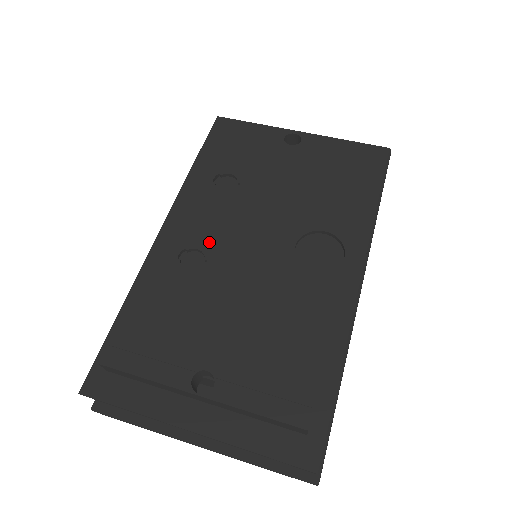
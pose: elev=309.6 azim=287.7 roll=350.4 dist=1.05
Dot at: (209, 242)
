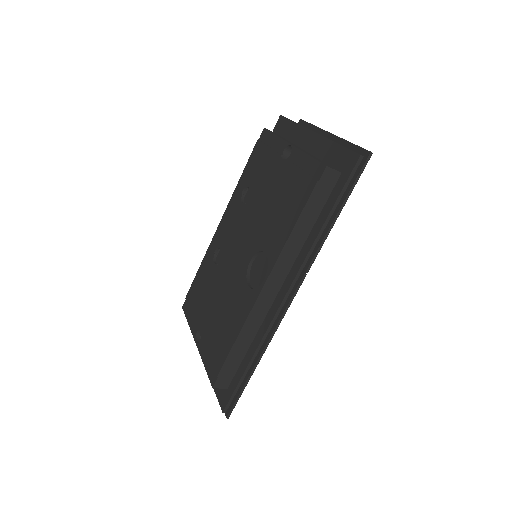
Dot at: (225, 245)
